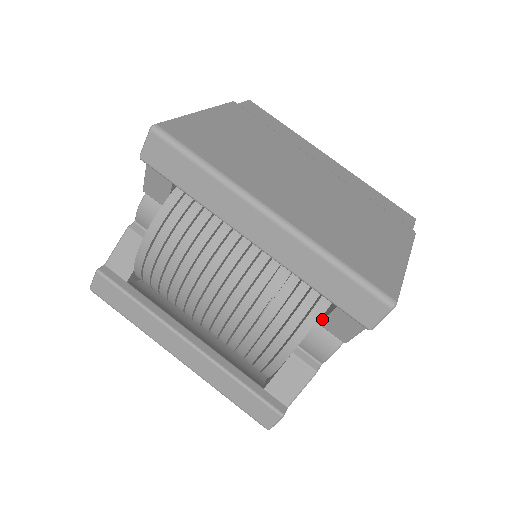
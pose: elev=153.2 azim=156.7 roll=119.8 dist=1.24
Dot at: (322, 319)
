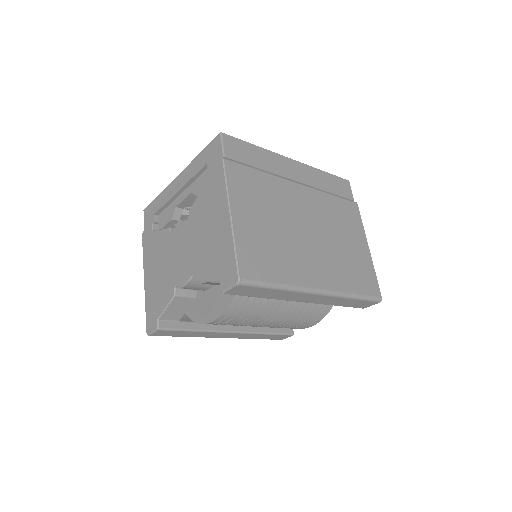
Dot at: occluded
